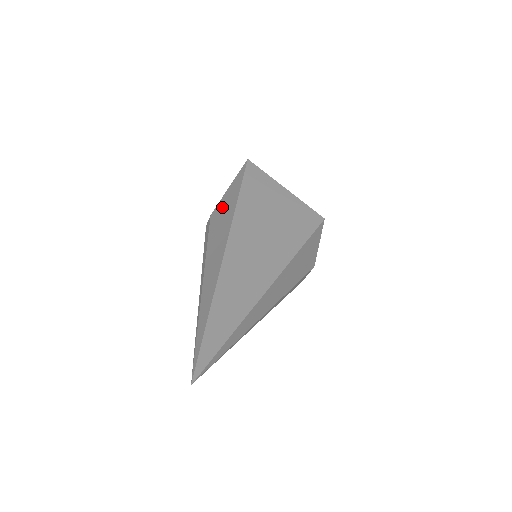
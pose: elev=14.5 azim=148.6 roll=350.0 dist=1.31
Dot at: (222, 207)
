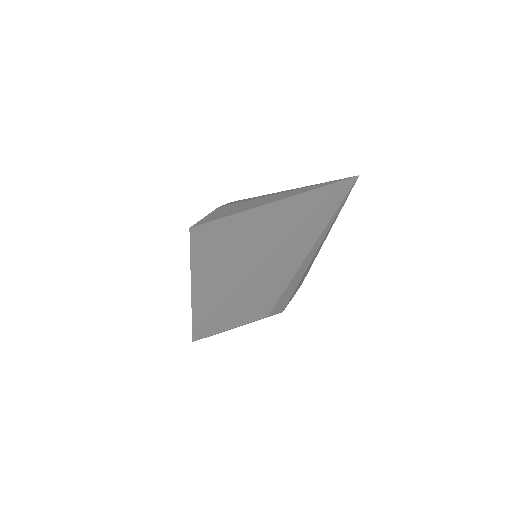
Dot at: occluded
